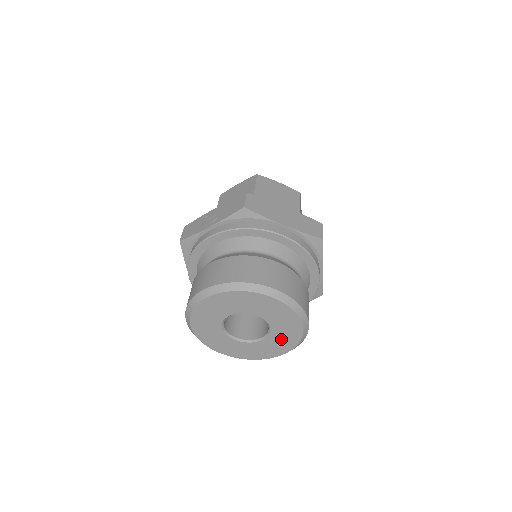
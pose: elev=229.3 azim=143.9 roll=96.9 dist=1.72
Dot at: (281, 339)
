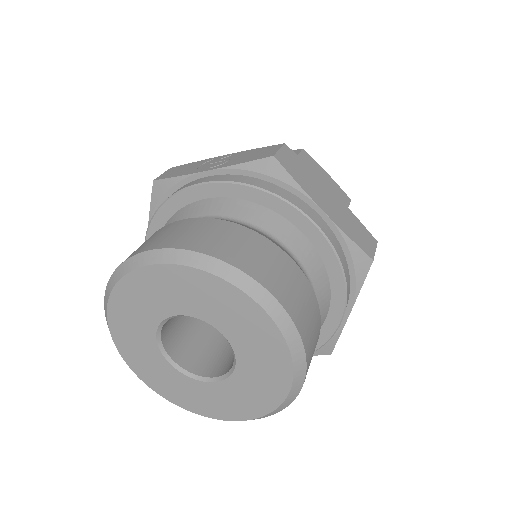
Dot at: (245, 393)
